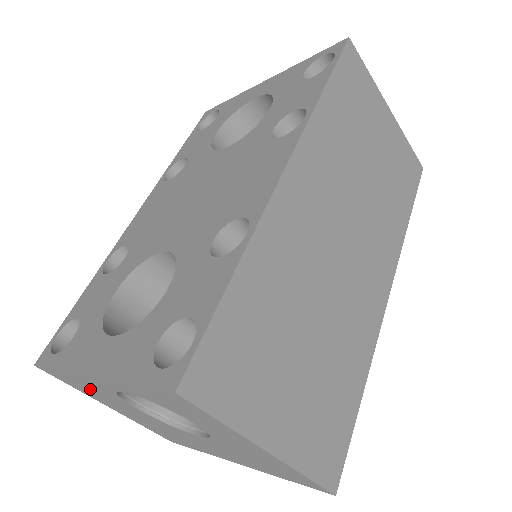
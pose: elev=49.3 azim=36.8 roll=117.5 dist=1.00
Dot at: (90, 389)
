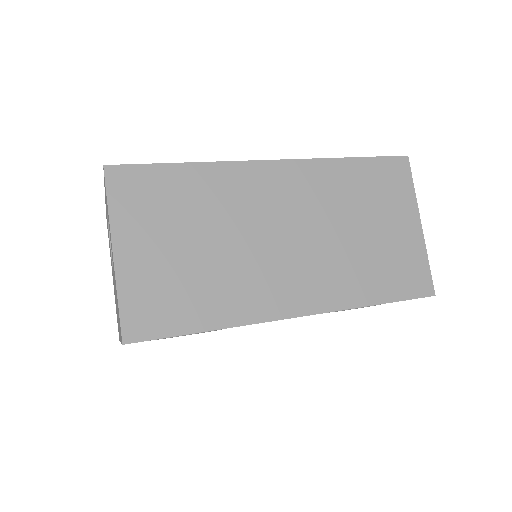
Dot at: occluded
